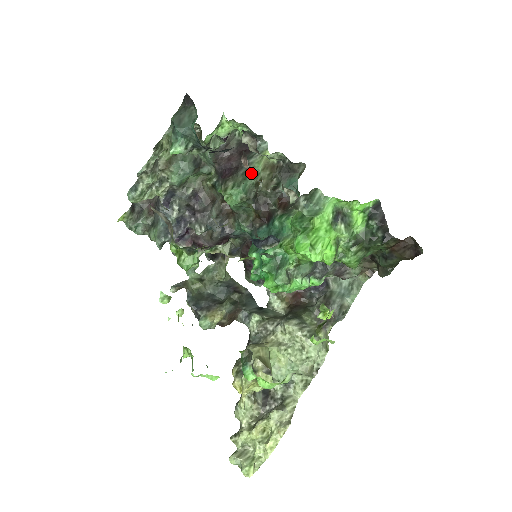
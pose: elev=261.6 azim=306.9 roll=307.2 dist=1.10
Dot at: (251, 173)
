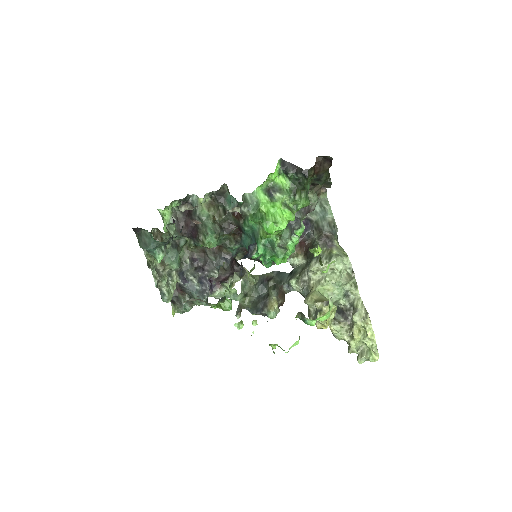
Dot at: (205, 220)
